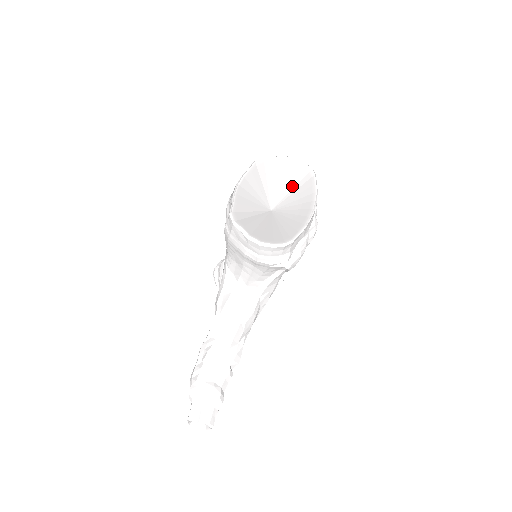
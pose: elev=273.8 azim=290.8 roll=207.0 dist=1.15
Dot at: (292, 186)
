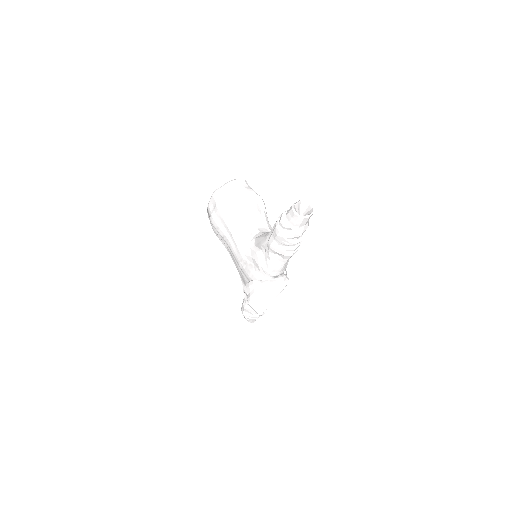
Dot at: occluded
